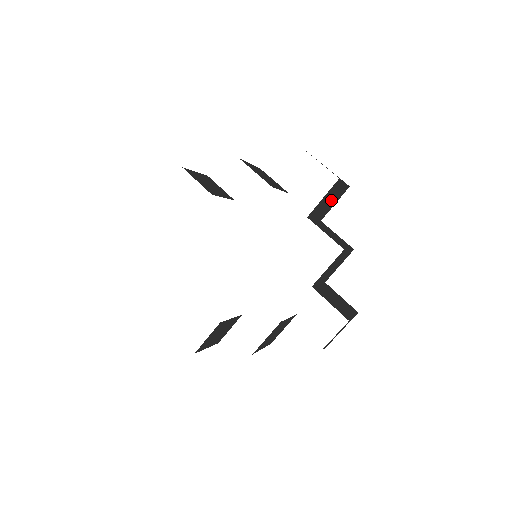
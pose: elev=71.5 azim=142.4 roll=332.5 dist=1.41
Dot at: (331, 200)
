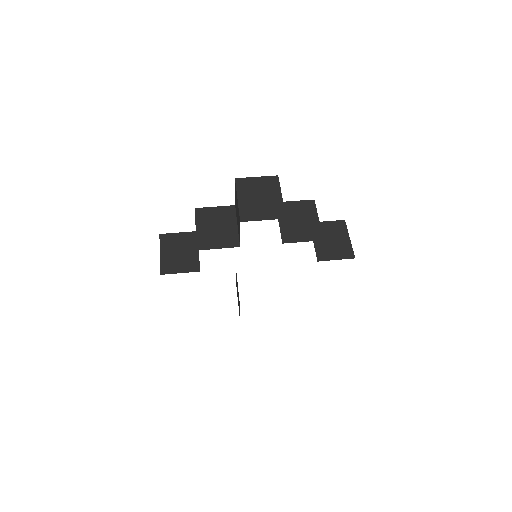
Dot at: occluded
